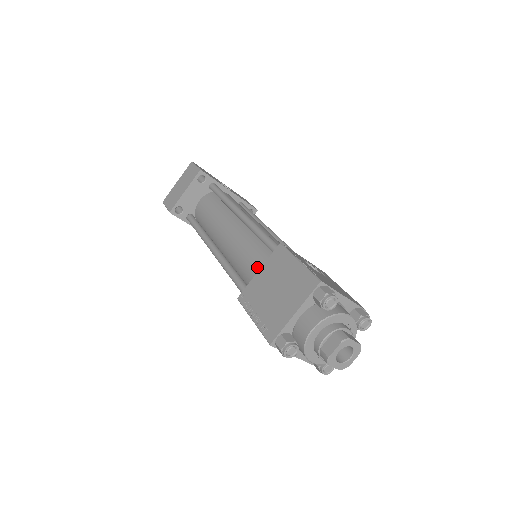
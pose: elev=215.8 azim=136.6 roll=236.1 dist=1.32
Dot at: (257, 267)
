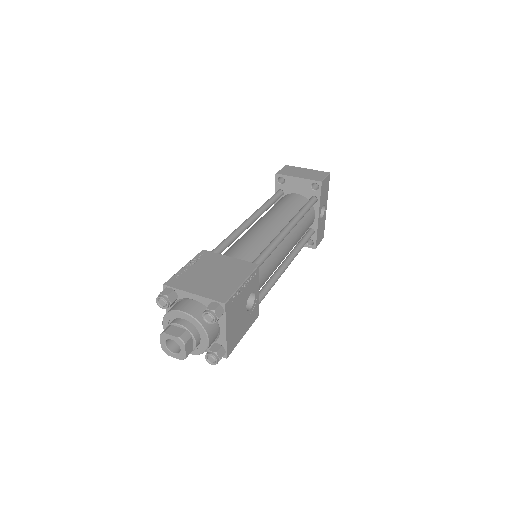
Dot at: (236, 255)
